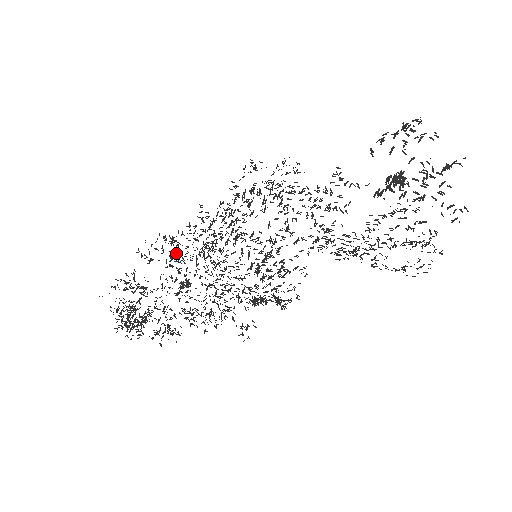
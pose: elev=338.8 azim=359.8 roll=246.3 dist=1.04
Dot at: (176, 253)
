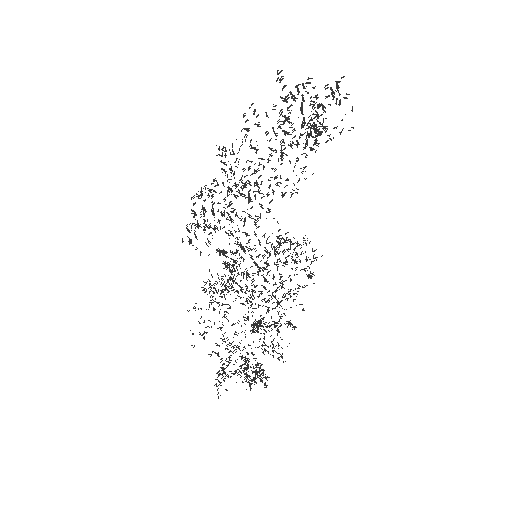
Dot at: occluded
